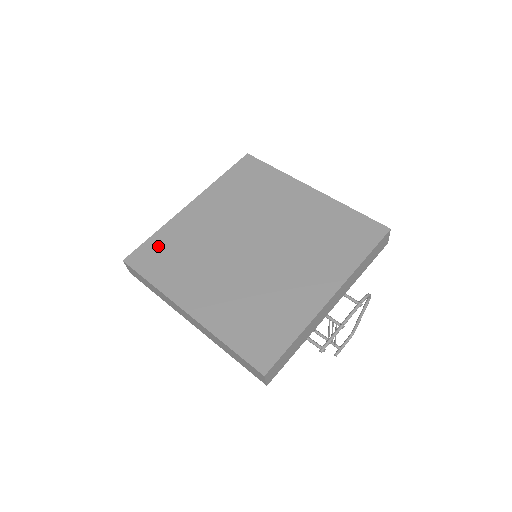
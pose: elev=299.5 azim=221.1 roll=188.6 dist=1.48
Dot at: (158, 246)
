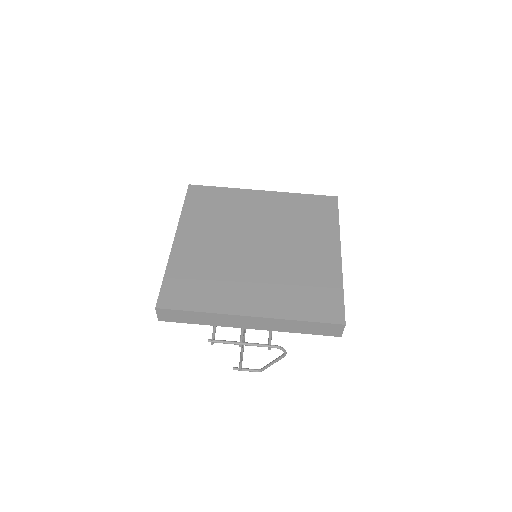
Dot at: (214, 195)
